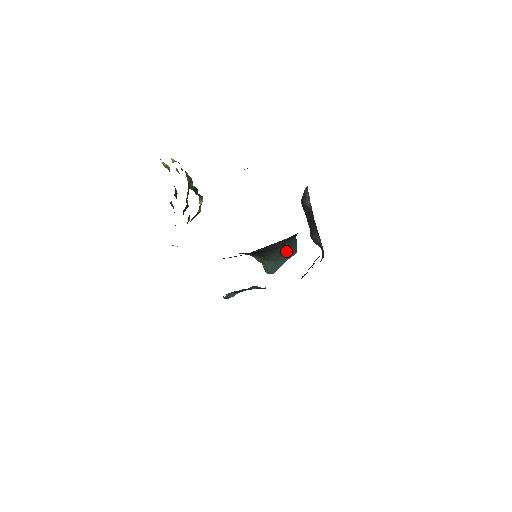
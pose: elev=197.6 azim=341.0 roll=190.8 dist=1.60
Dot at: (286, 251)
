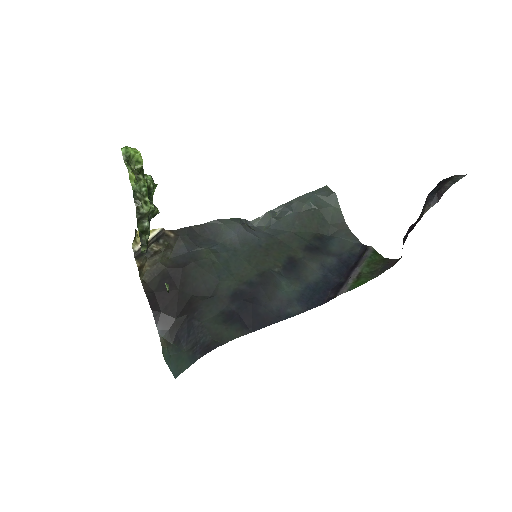
Dot at: (179, 362)
